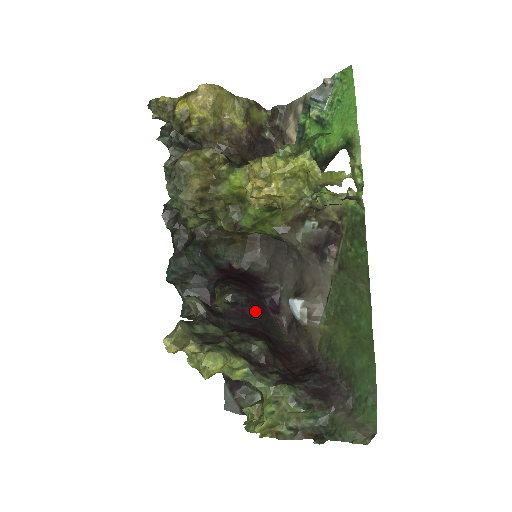
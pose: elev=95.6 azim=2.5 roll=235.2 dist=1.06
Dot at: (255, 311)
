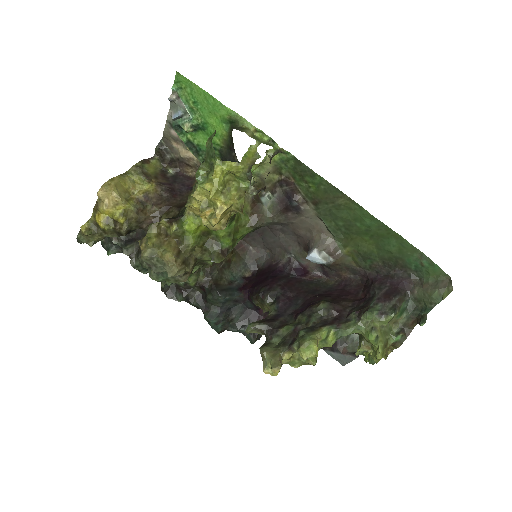
Dot at: (294, 289)
